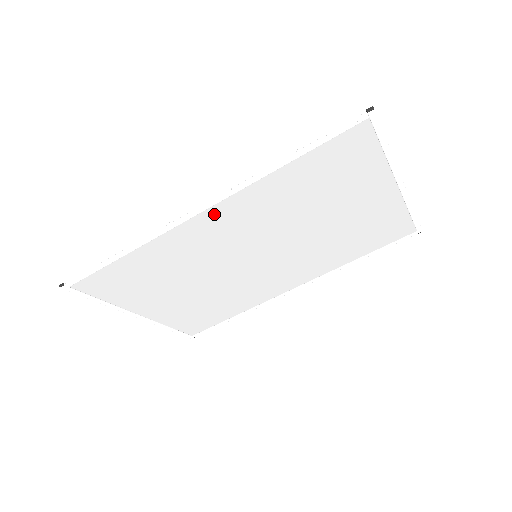
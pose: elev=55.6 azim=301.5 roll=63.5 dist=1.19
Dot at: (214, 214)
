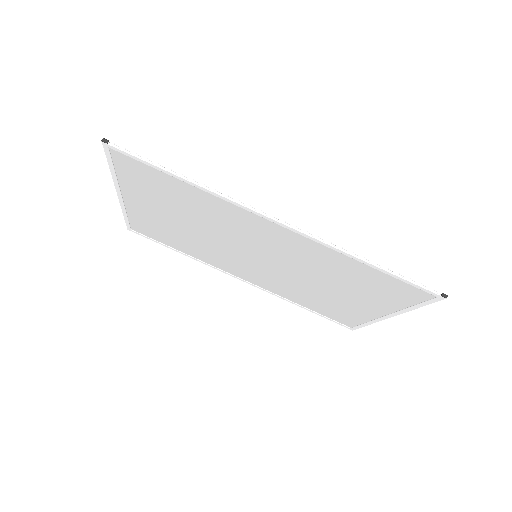
Dot at: (280, 229)
